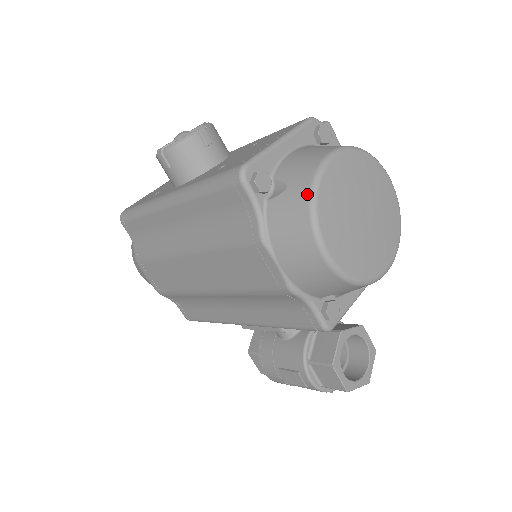
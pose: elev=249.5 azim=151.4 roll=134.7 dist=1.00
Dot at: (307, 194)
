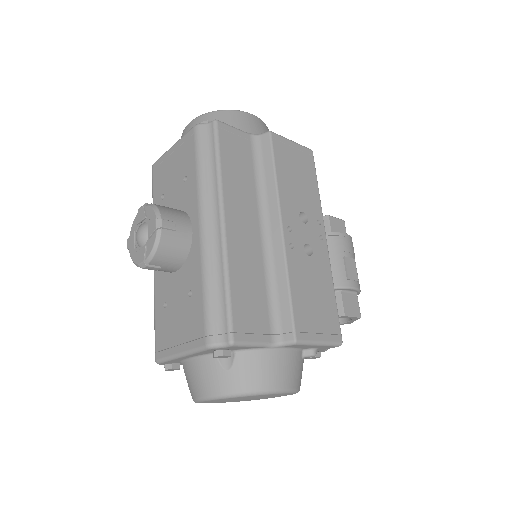
Dot at: occluded
